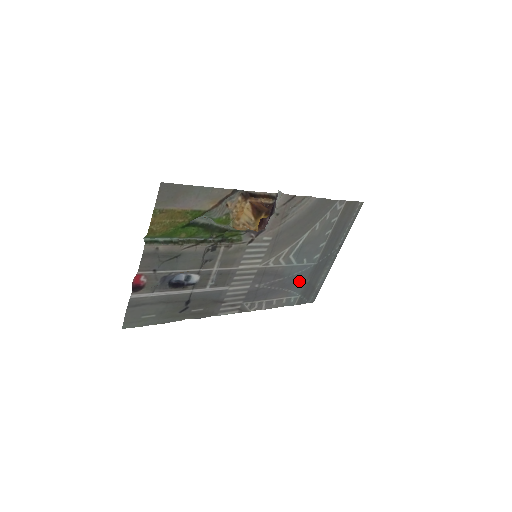
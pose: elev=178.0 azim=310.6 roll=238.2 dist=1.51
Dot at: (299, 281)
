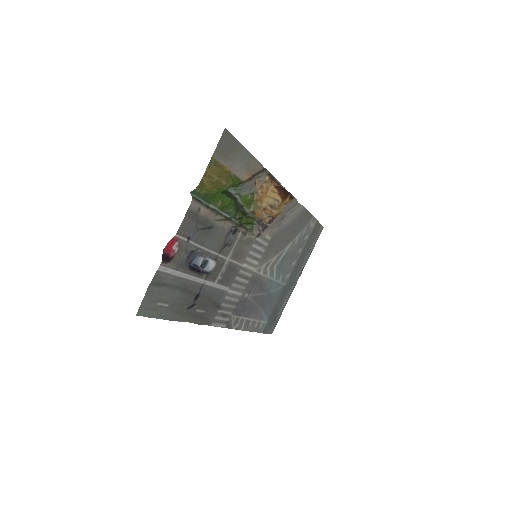
Dot at: (271, 302)
